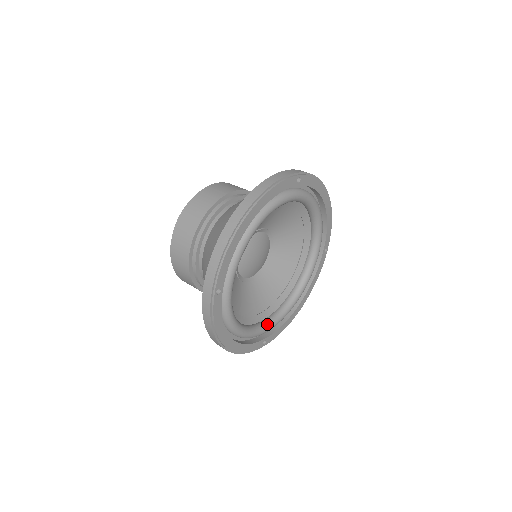
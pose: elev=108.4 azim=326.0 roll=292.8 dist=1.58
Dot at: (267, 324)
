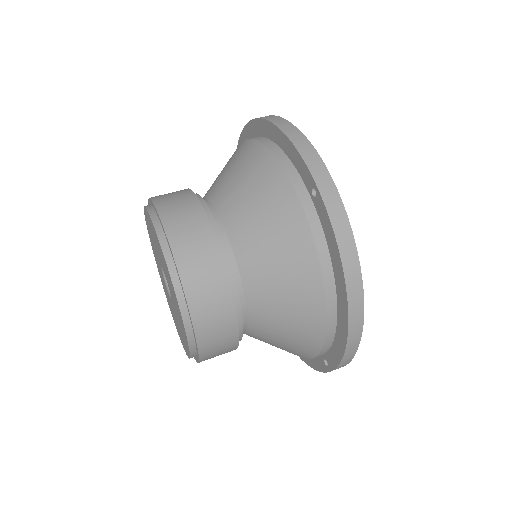
Dot at: occluded
